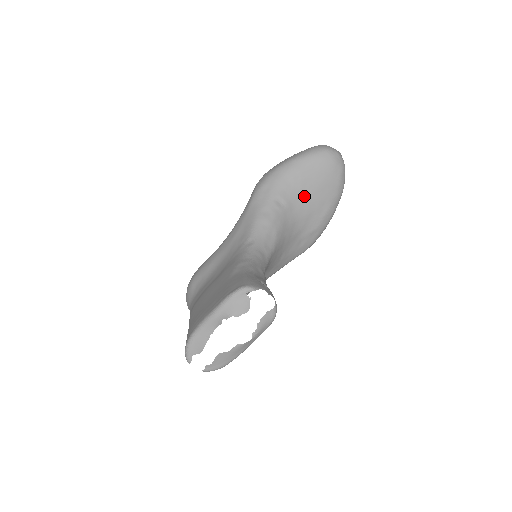
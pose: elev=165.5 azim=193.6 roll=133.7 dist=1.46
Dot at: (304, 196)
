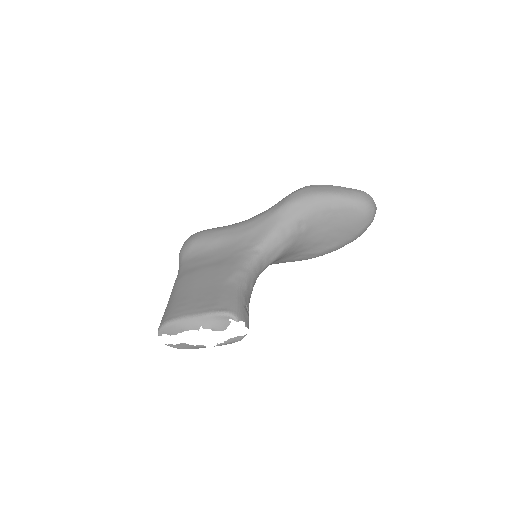
Dot at: (324, 228)
